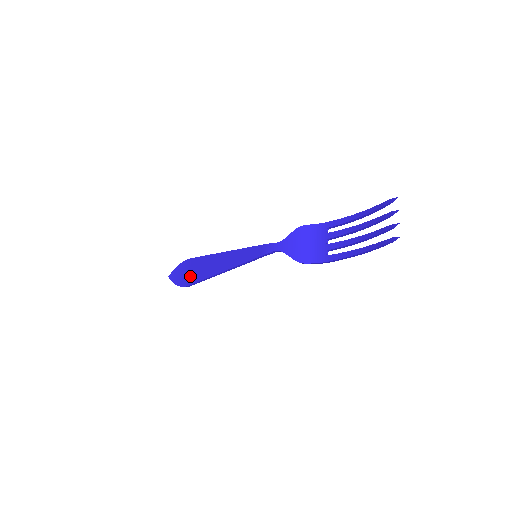
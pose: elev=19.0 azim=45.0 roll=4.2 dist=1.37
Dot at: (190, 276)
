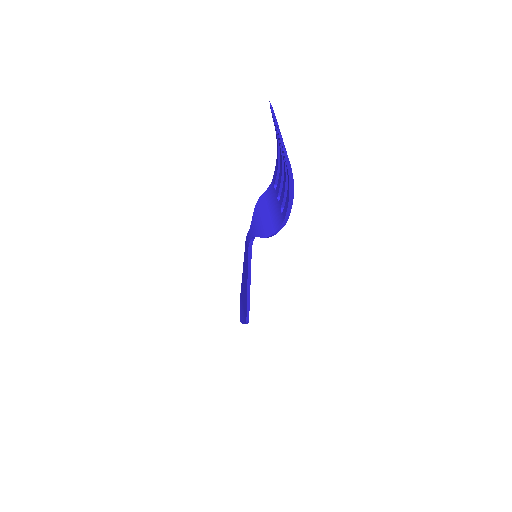
Dot at: (244, 309)
